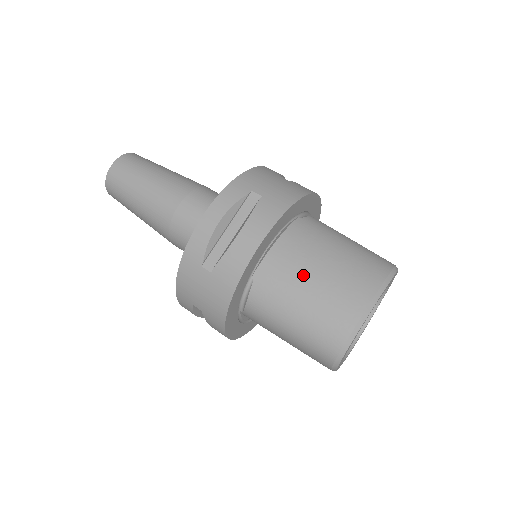
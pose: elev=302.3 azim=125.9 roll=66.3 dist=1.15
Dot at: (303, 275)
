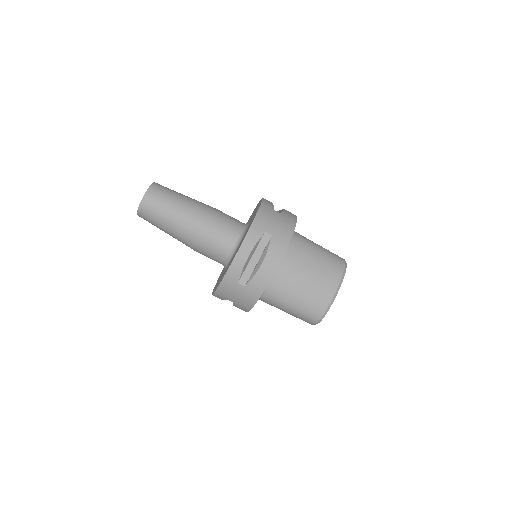
Dot at: (298, 279)
